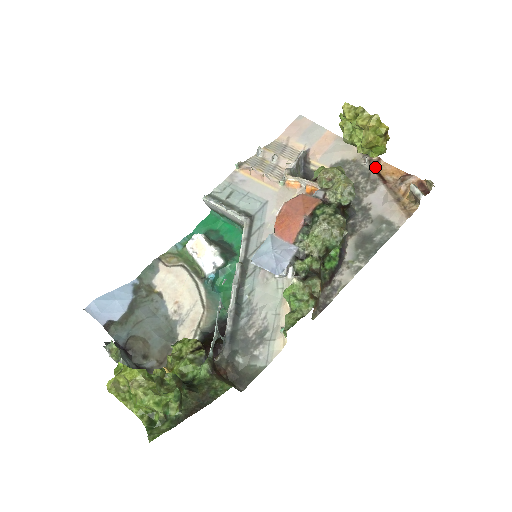
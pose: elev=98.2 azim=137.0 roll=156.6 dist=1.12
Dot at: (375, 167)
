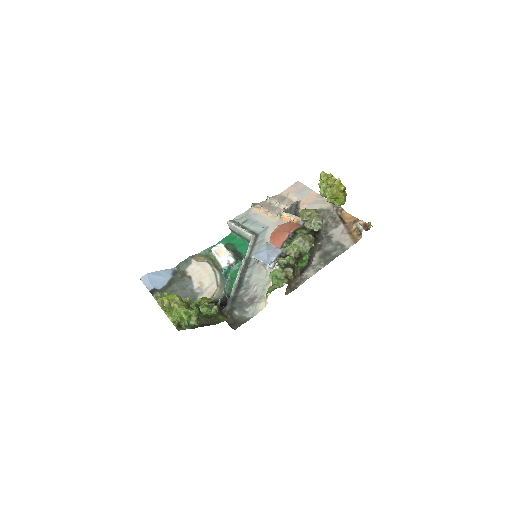
Dot at: (339, 214)
